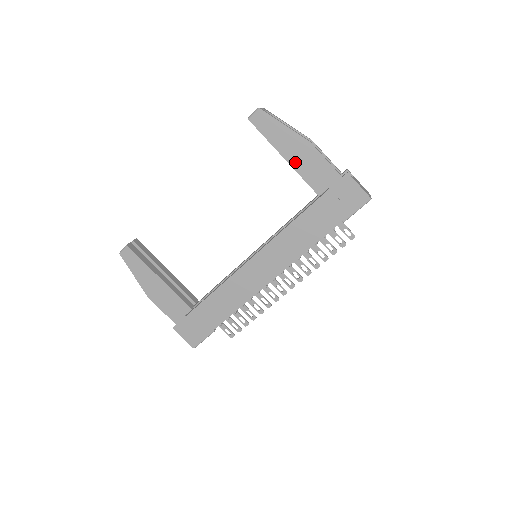
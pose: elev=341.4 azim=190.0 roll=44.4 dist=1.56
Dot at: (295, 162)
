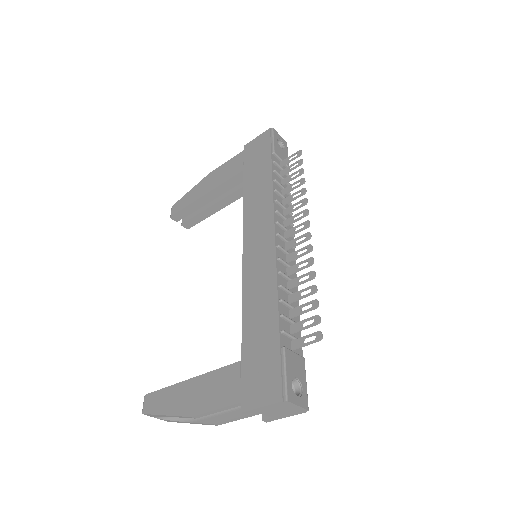
Dot at: (212, 187)
